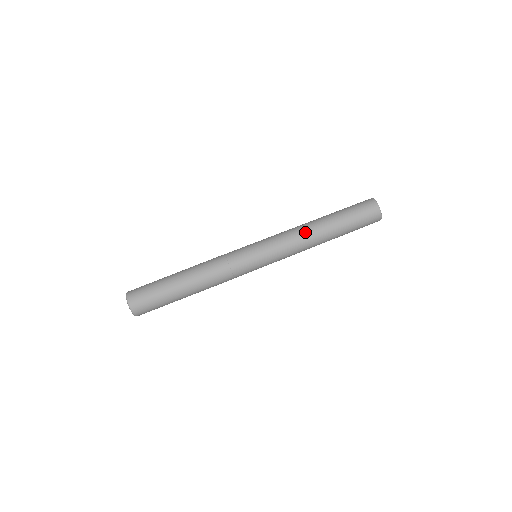
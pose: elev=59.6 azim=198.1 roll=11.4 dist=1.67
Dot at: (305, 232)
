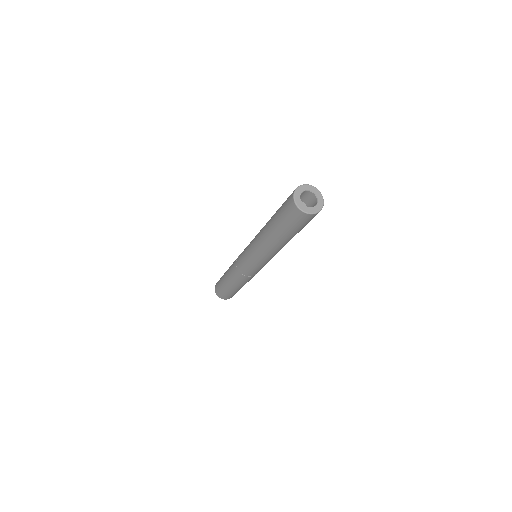
Dot at: (263, 245)
